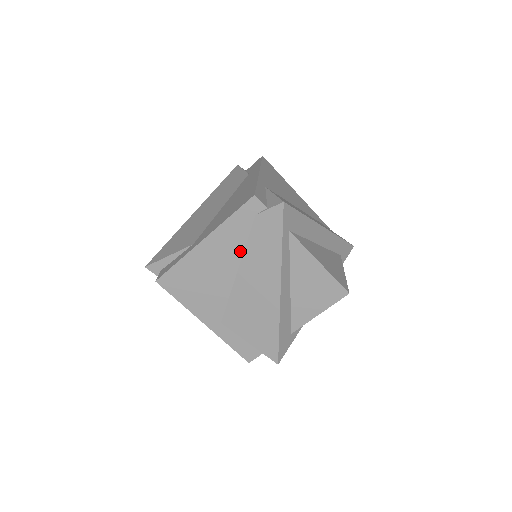
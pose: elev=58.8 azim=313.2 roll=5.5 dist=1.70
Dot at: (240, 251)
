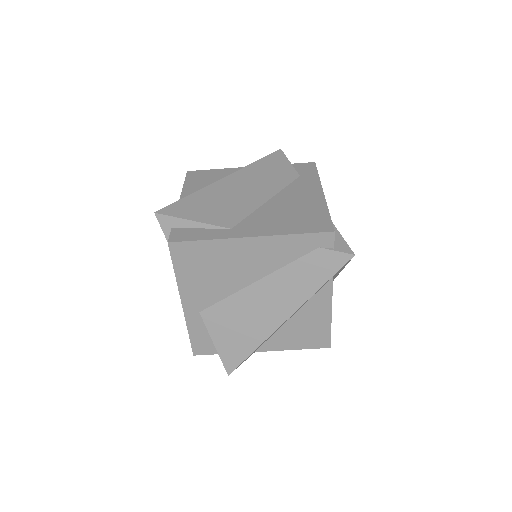
Dot at: (276, 266)
